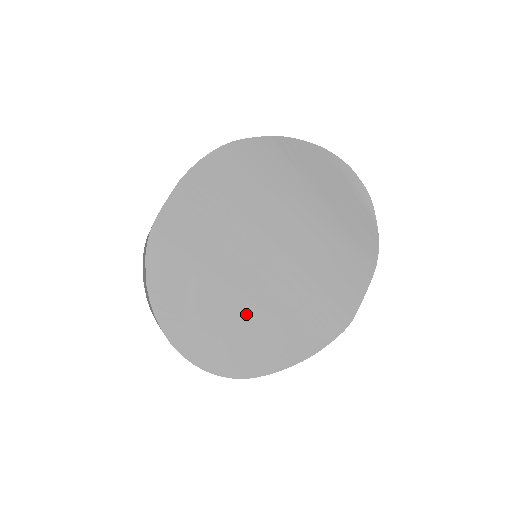
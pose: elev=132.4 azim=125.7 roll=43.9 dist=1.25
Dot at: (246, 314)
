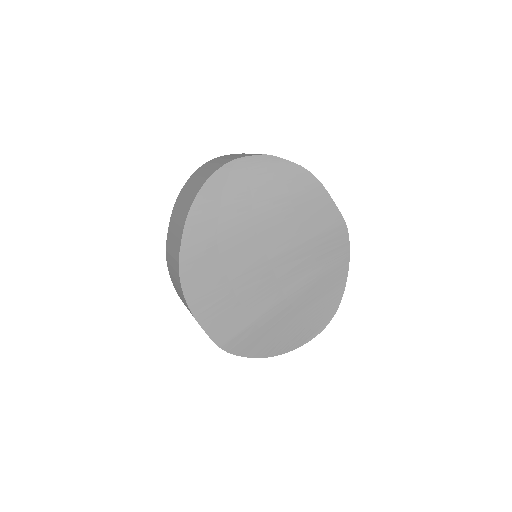
Dot at: (301, 299)
